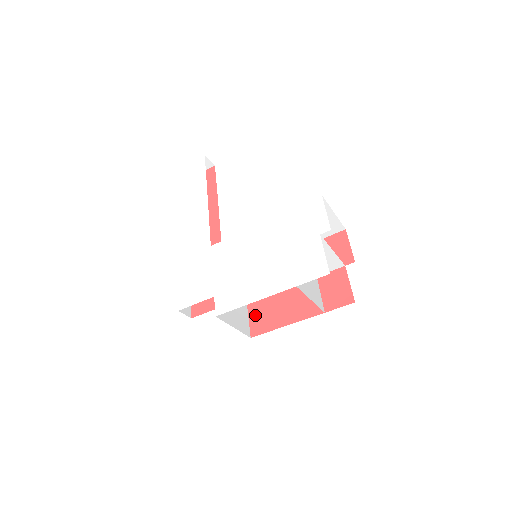
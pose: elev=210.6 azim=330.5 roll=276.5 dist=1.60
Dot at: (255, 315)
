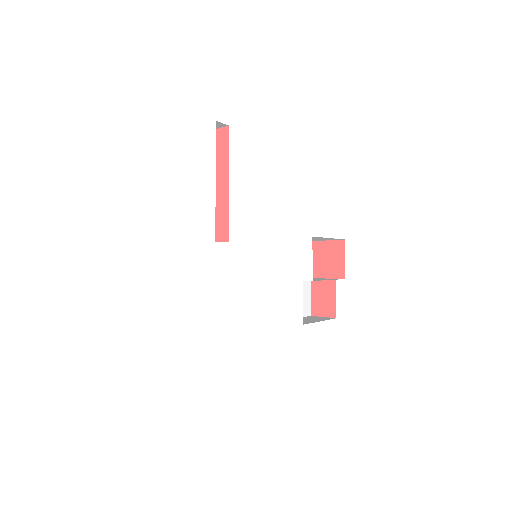
Dot at: occluded
